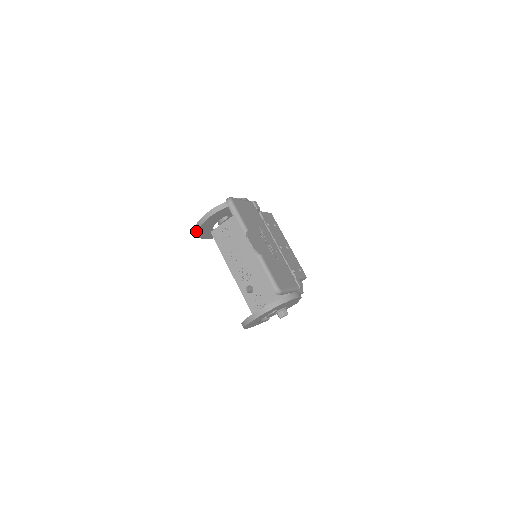
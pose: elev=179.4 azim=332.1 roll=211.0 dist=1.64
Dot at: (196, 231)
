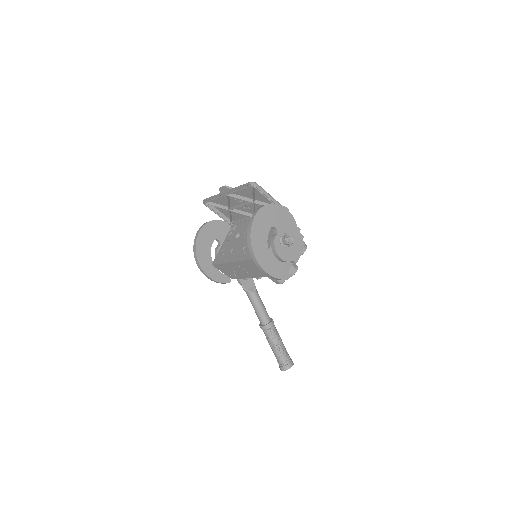
Dot at: (196, 257)
